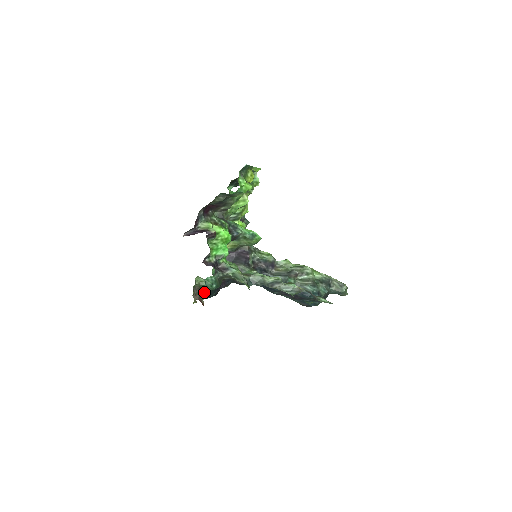
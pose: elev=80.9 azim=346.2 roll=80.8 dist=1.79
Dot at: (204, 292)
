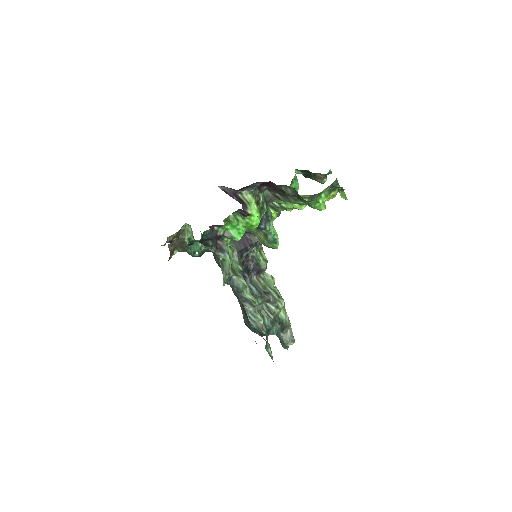
Dot at: (182, 249)
